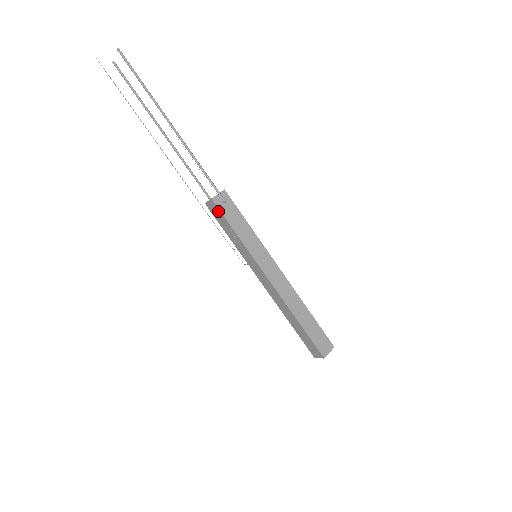
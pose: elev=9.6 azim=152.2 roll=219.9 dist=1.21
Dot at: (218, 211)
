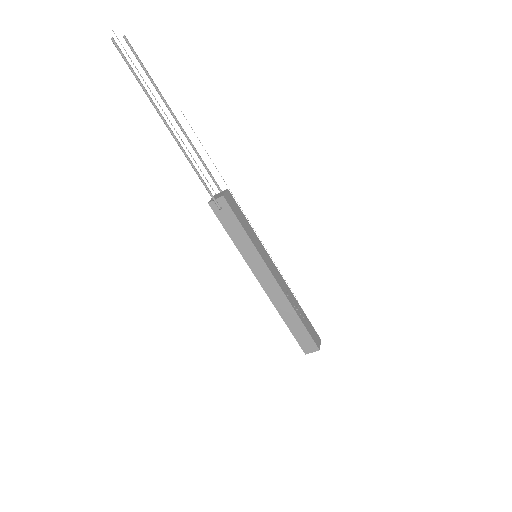
Dot at: (216, 213)
